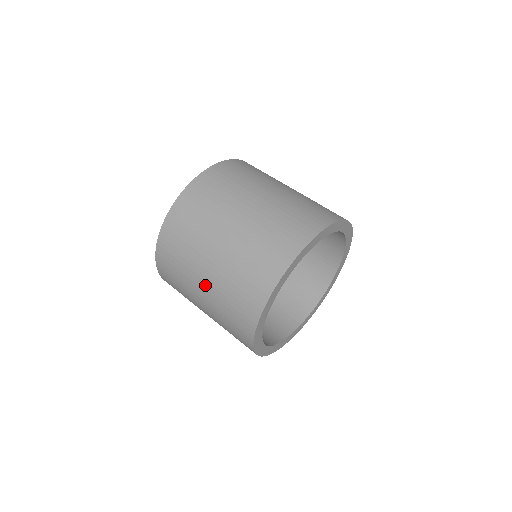
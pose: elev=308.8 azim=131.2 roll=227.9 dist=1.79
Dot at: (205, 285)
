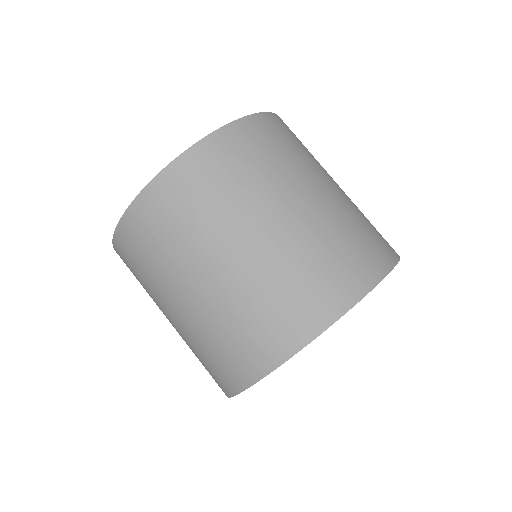
Dot at: (227, 265)
